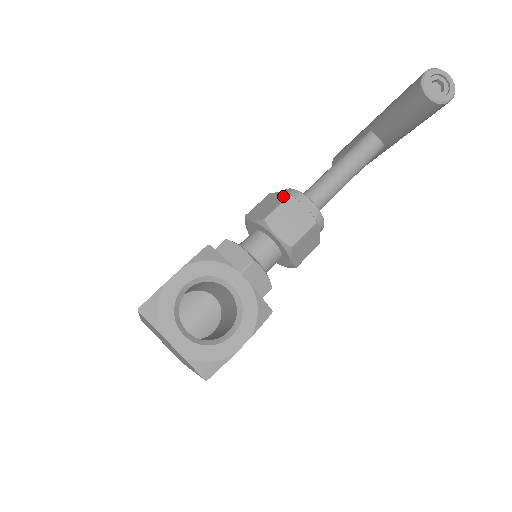
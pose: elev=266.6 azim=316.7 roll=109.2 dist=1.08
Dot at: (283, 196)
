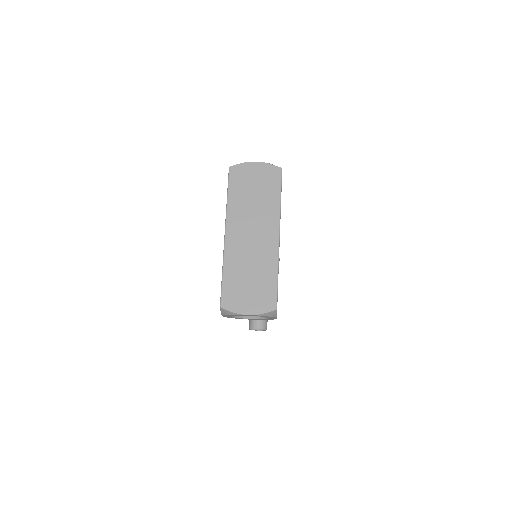
Dot at: occluded
